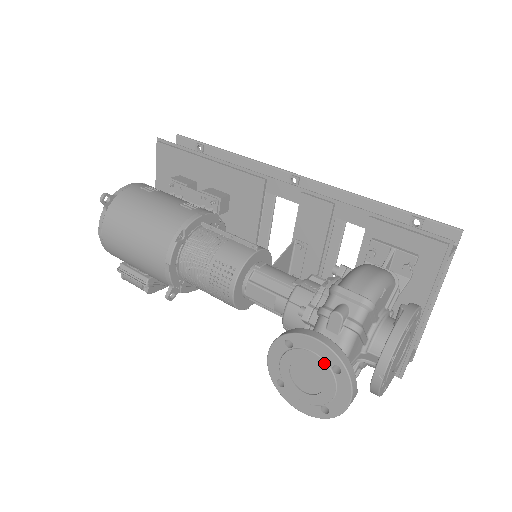
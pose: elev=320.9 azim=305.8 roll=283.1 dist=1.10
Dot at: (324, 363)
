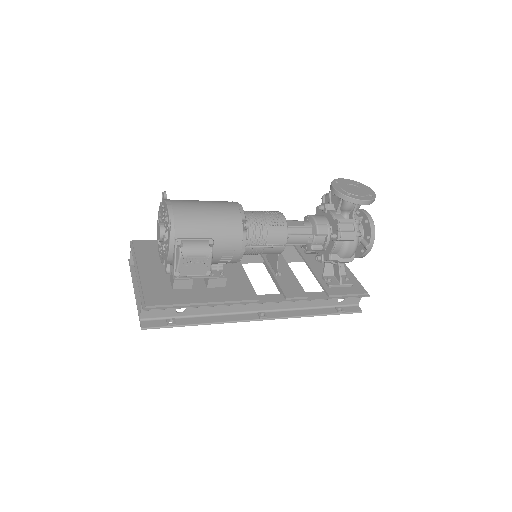
Dot at: (353, 183)
